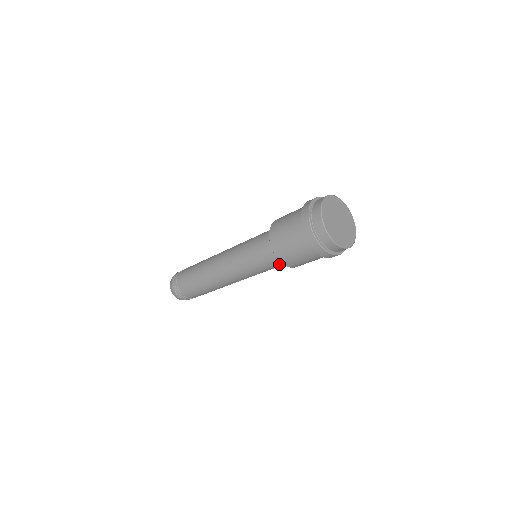
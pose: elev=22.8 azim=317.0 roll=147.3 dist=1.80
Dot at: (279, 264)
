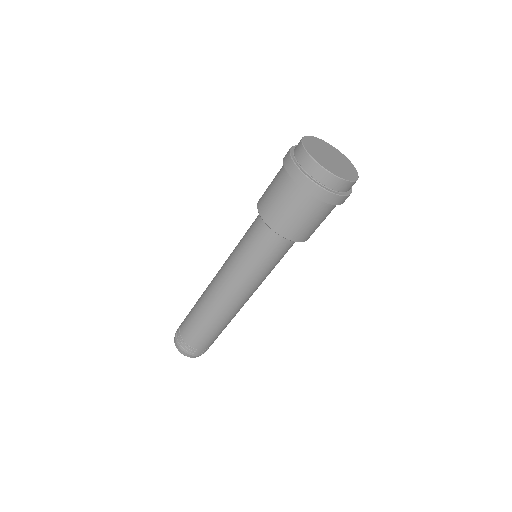
Dot at: (280, 245)
